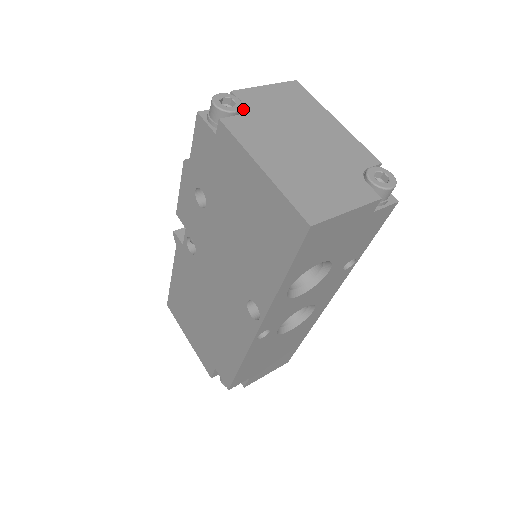
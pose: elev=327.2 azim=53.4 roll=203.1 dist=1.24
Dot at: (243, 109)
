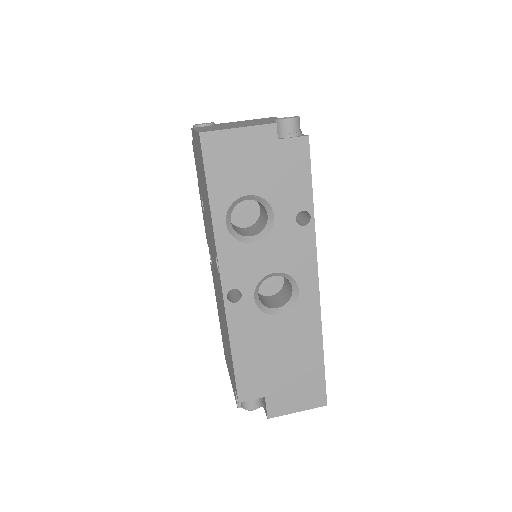
Dot at: occluded
